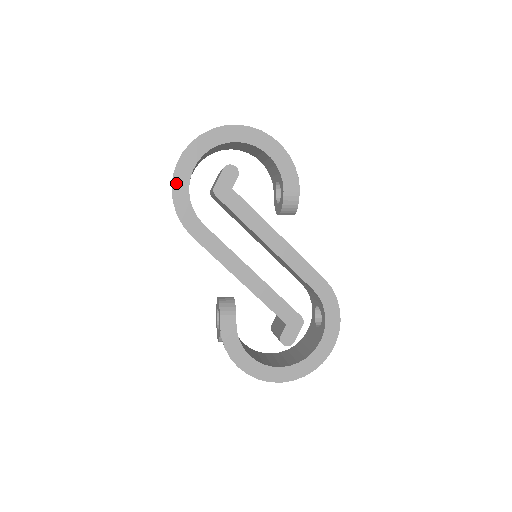
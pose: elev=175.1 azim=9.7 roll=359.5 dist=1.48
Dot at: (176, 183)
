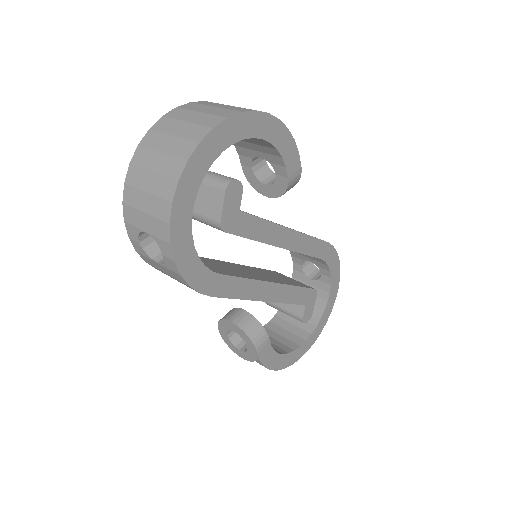
Dot at: (177, 250)
